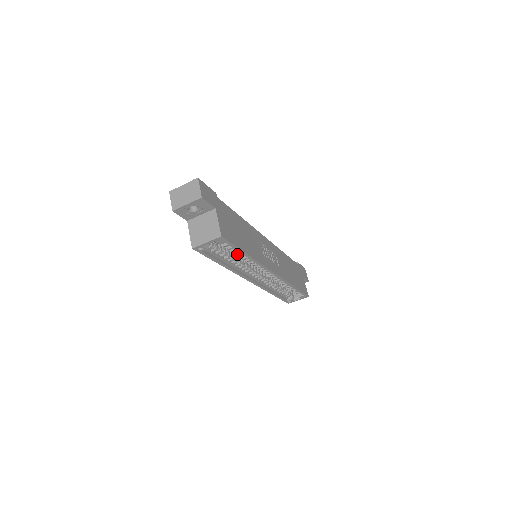
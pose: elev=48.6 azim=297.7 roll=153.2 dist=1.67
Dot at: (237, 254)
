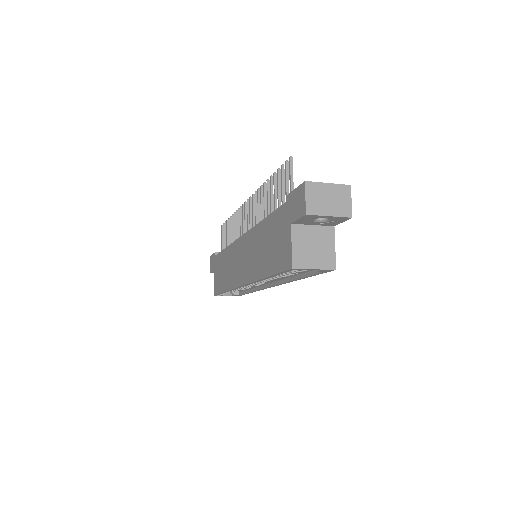
Dot at: (292, 273)
